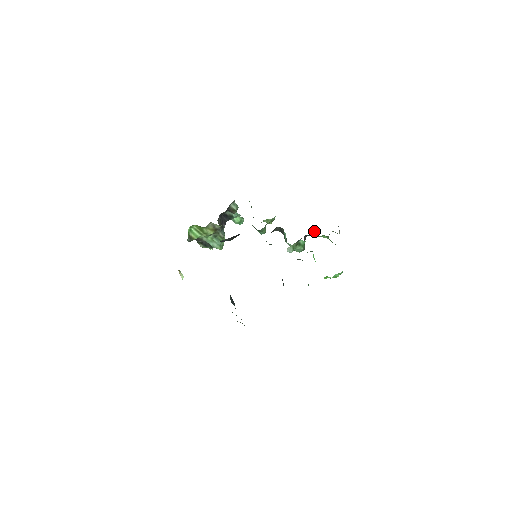
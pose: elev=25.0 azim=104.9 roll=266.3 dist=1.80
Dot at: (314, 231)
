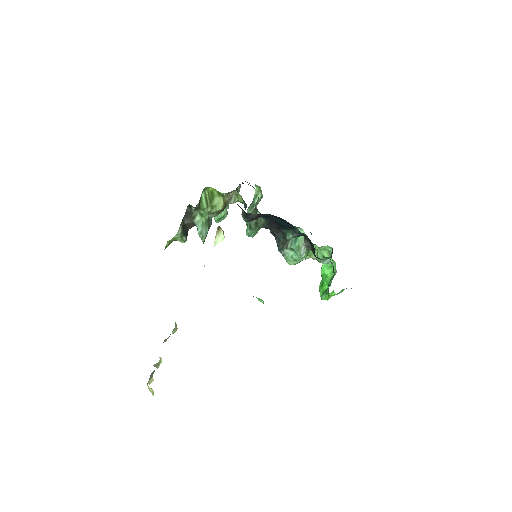
Dot at: occluded
